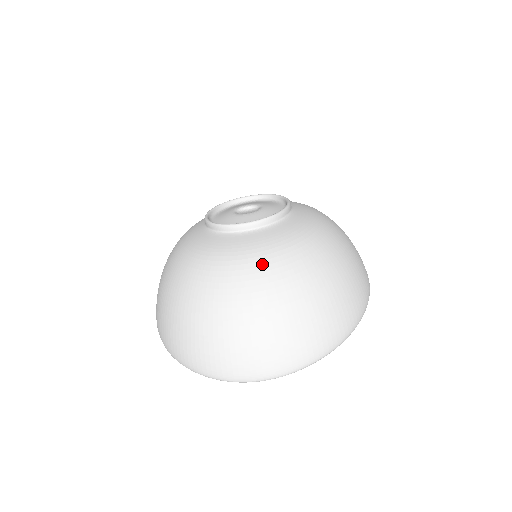
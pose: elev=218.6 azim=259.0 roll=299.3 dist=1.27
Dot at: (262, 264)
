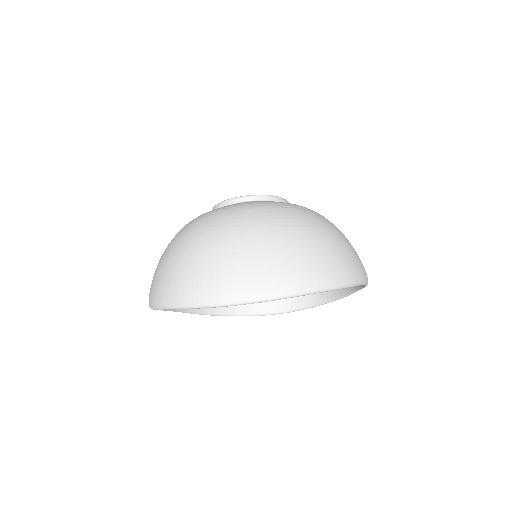
Dot at: (259, 207)
